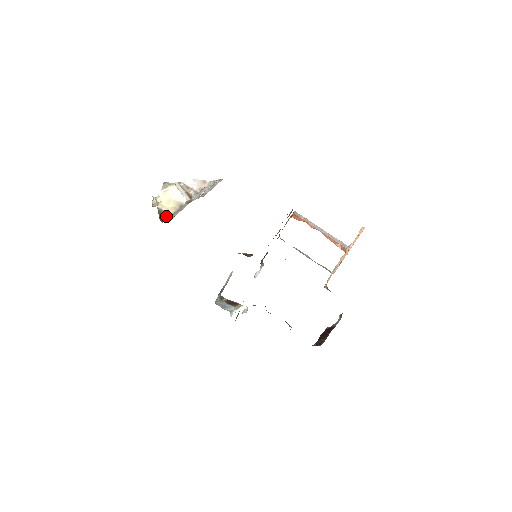
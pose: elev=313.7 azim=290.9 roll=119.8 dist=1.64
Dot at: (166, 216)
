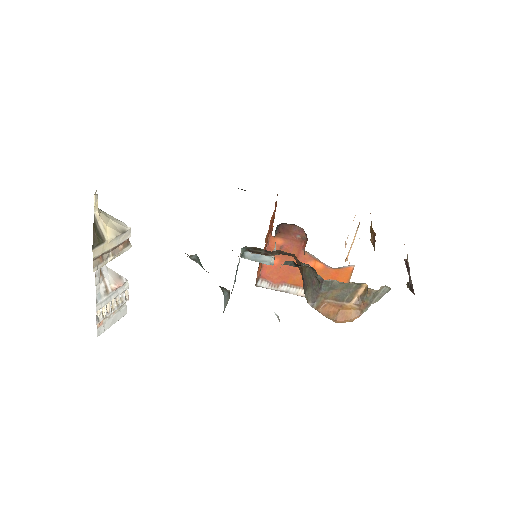
Dot at: (100, 239)
